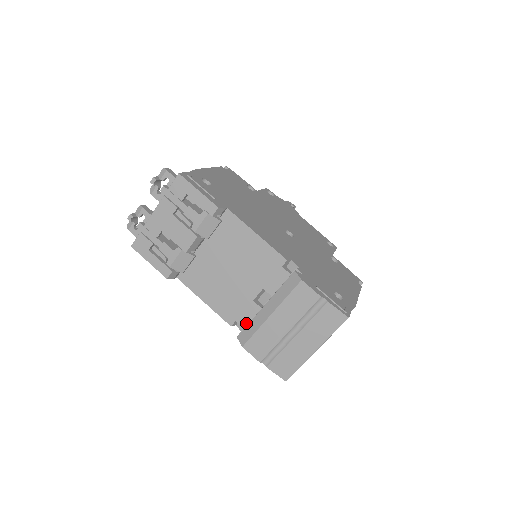
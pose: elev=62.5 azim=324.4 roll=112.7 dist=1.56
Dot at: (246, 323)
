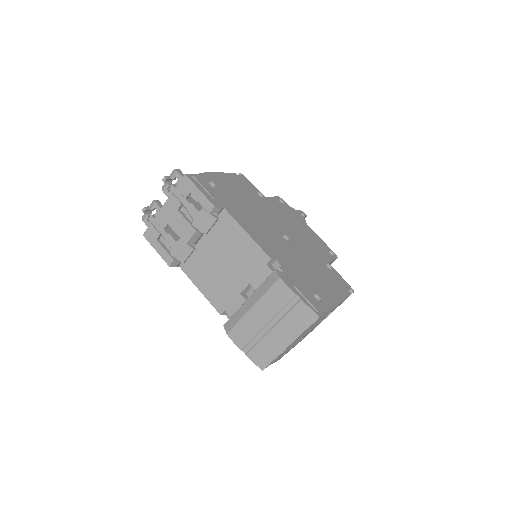
Dot at: (233, 313)
